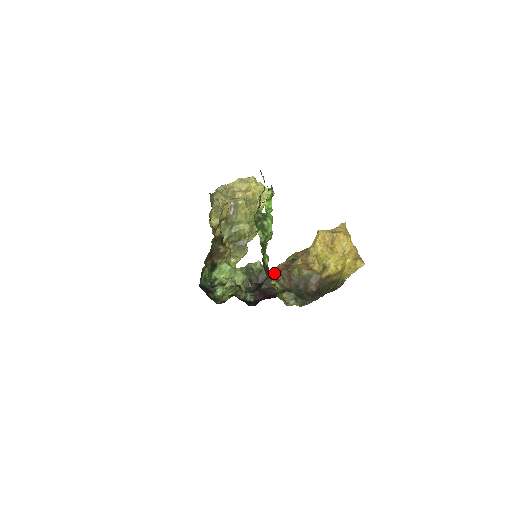
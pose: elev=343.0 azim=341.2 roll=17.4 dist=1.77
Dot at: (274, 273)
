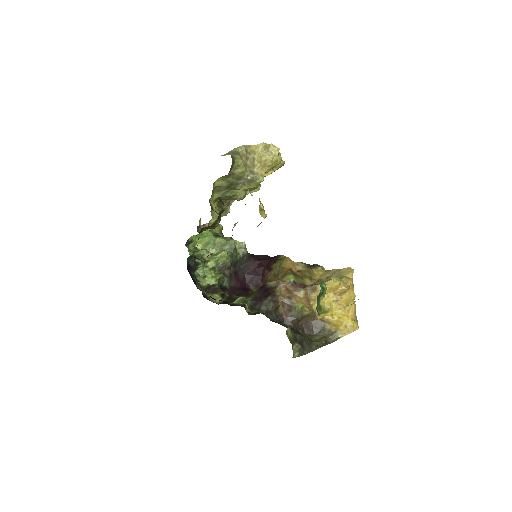
Dot at: (276, 296)
